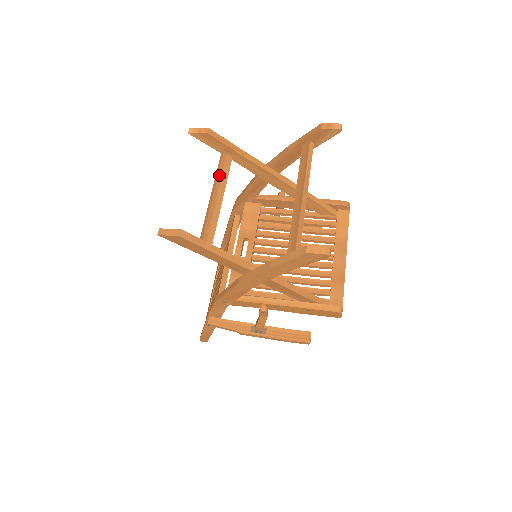
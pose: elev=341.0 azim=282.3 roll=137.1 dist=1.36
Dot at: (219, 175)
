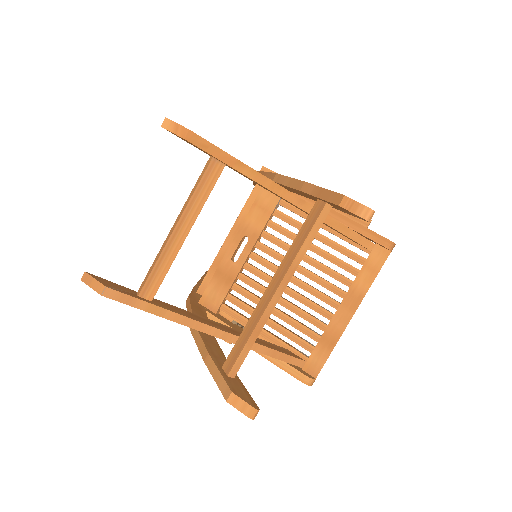
Dot at: (191, 200)
